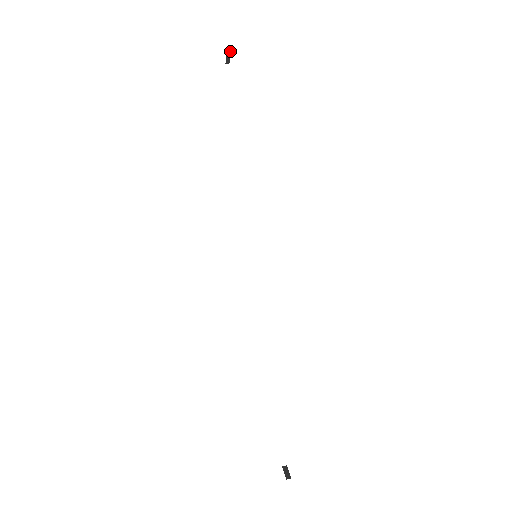
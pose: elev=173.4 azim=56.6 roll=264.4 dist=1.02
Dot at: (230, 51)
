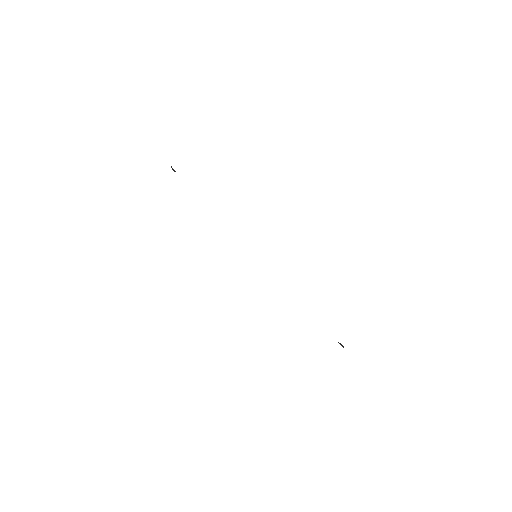
Dot at: (171, 166)
